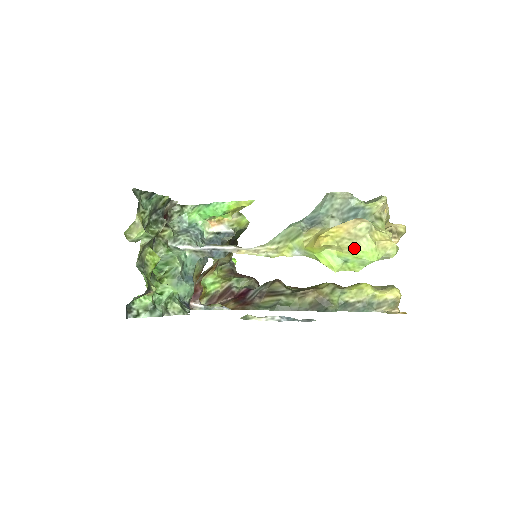
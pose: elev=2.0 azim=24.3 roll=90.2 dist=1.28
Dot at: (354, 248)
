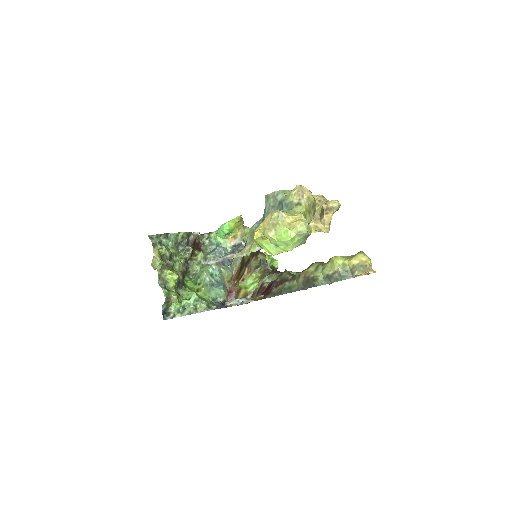
Dot at: (272, 234)
